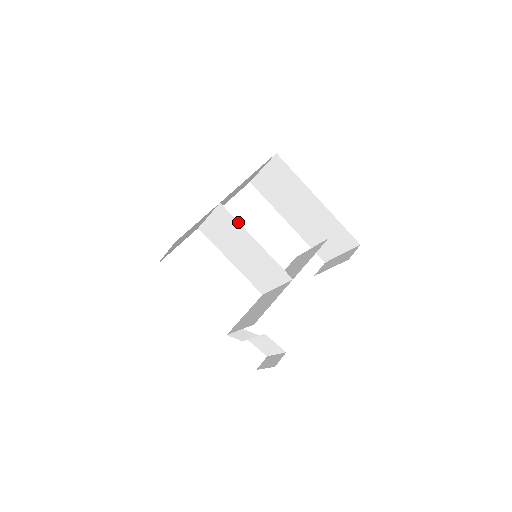
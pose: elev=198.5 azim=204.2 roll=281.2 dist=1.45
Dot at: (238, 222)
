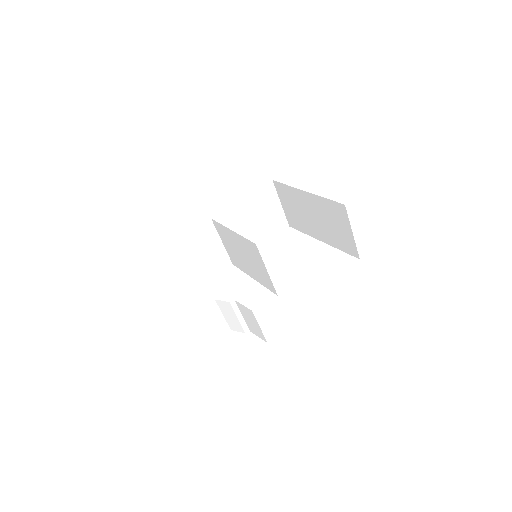
Dot at: (221, 224)
